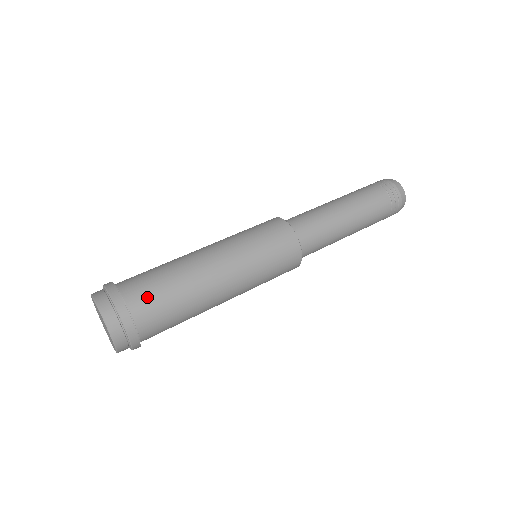
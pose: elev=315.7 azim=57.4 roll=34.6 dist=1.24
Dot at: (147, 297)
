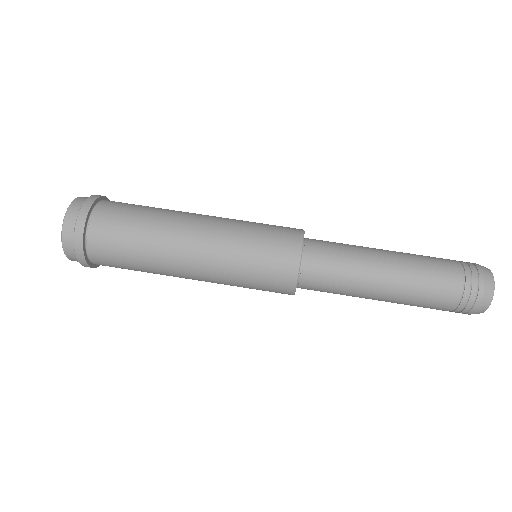
Dot at: (112, 220)
